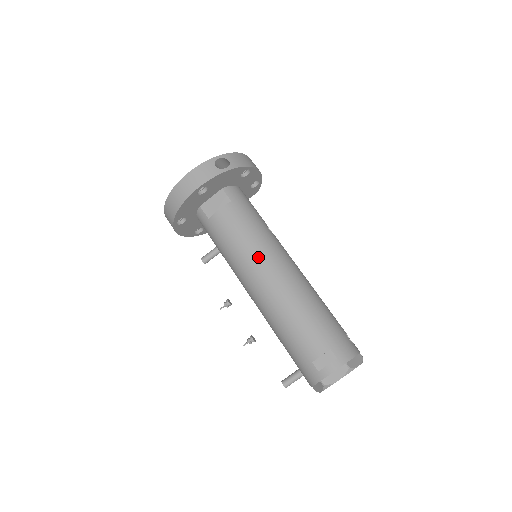
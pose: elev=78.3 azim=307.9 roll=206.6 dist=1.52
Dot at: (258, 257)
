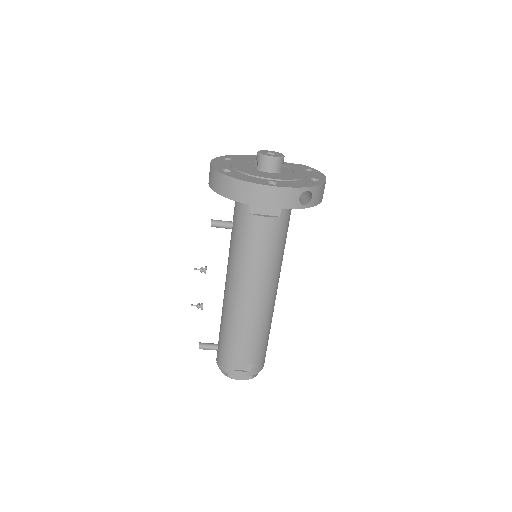
Dot at: (261, 278)
